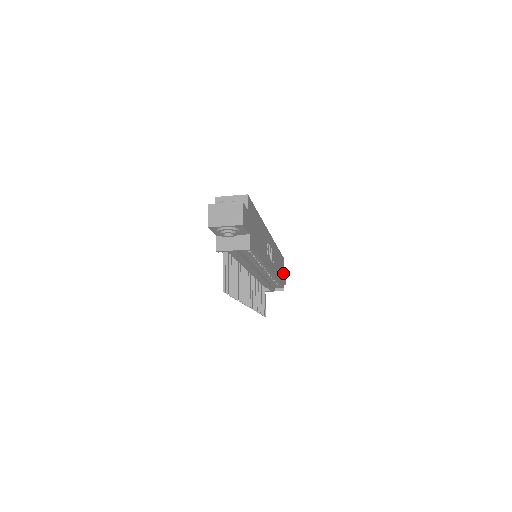
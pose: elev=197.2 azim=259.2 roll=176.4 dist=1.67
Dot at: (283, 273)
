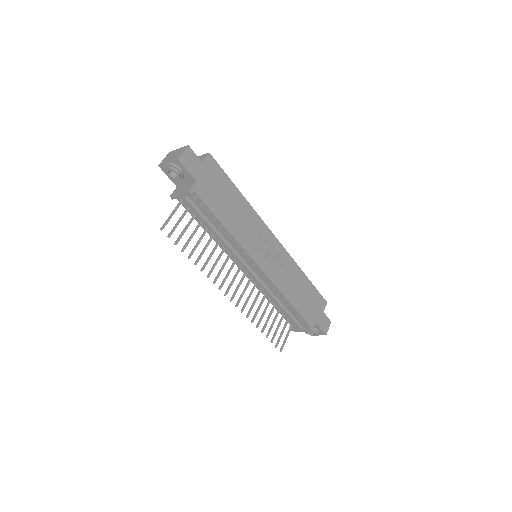
Dot at: (319, 315)
